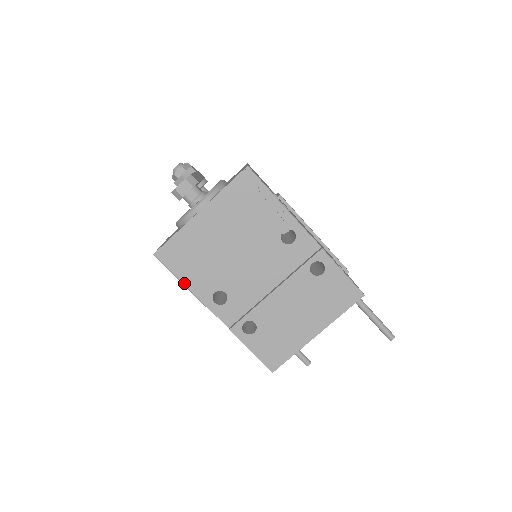
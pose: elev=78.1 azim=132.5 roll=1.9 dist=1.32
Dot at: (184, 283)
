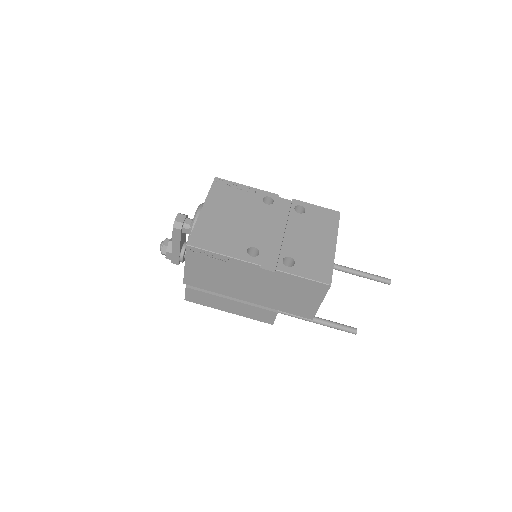
Dot at: (221, 253)
